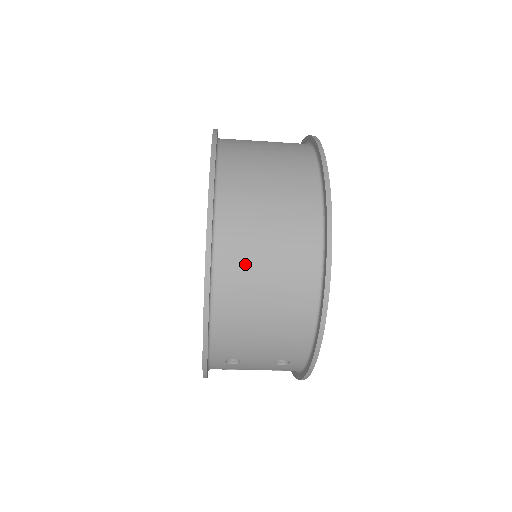
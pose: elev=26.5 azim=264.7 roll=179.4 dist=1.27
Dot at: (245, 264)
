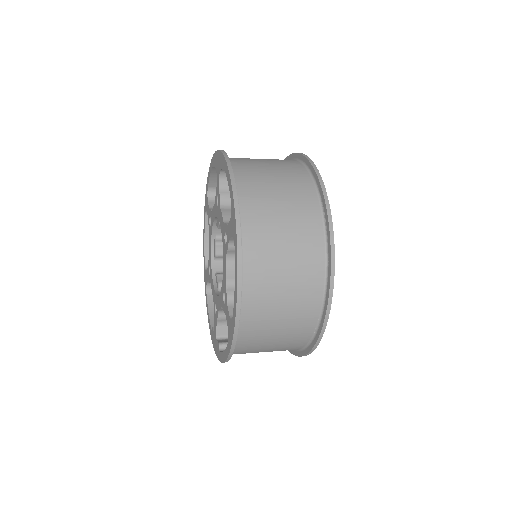
Dot at: (261, 332)
